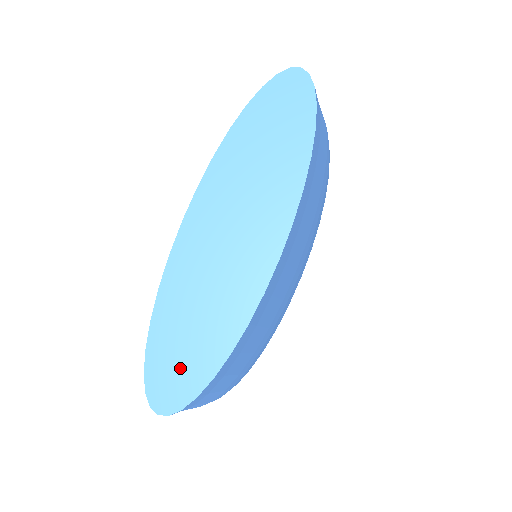
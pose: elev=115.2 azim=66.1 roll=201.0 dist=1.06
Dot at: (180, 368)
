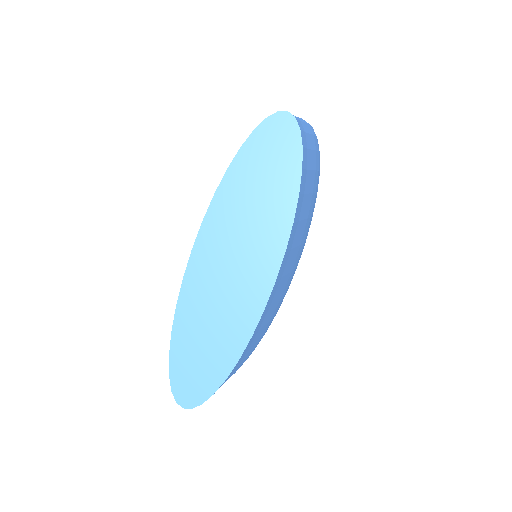
Dot at: (198, 372)
